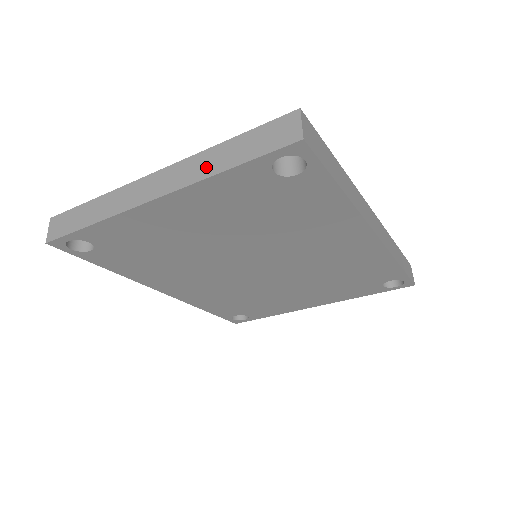
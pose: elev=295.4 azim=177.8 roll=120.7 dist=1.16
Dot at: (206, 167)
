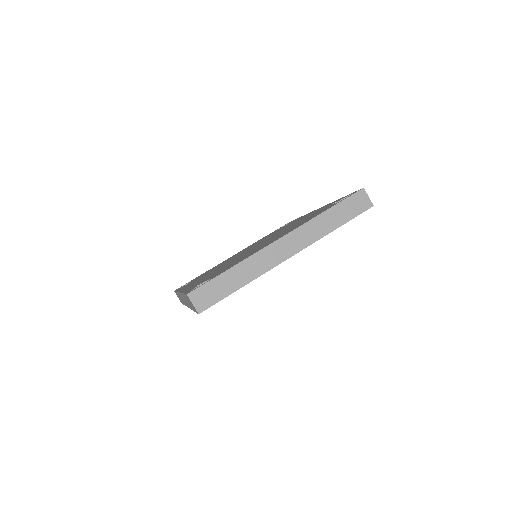
Dot at: (321, 229)
